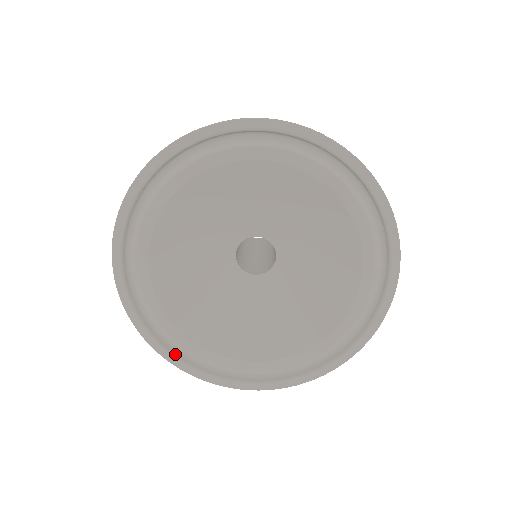
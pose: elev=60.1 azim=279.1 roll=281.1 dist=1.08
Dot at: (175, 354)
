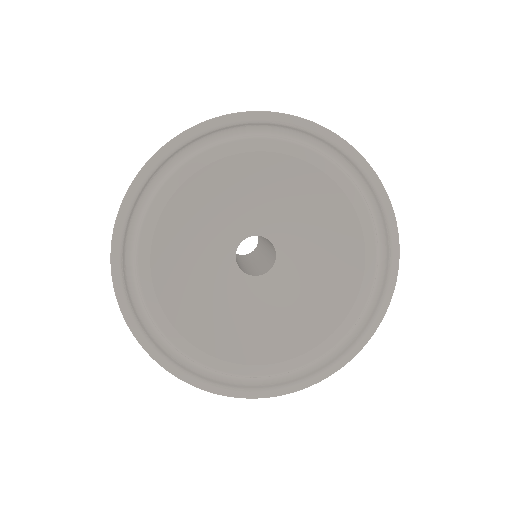
Dot at: (243, 387)
